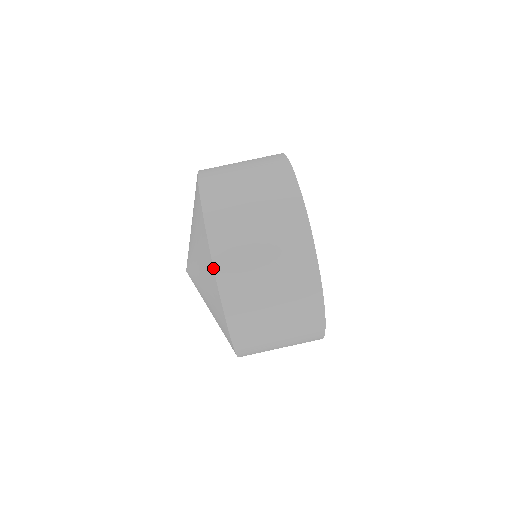
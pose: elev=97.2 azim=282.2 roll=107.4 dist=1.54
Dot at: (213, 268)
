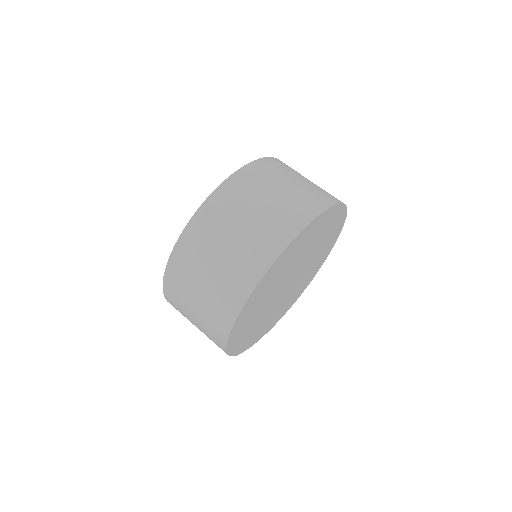
Dot at: (253, 161)
